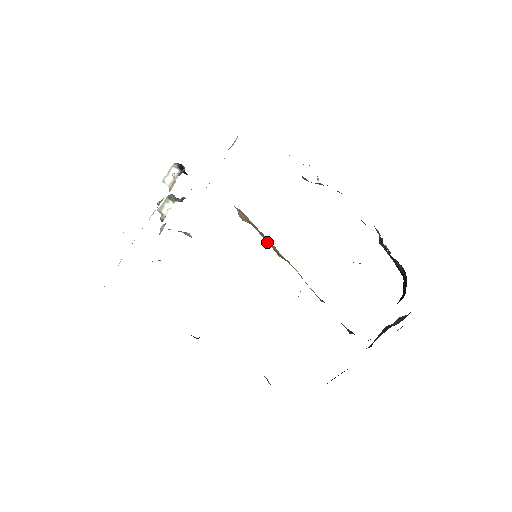
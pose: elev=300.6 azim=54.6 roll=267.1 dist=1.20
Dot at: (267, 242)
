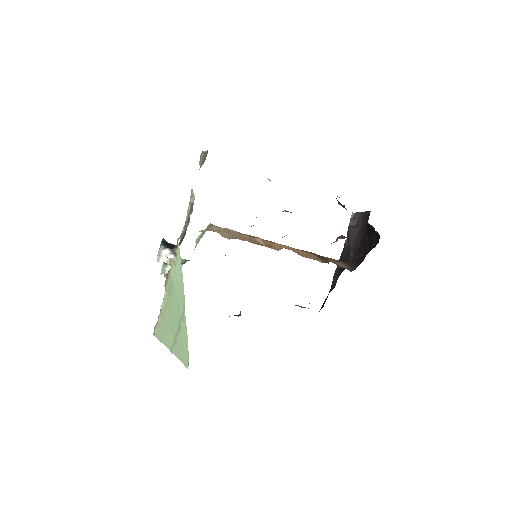
Dot at: (257, 242)
